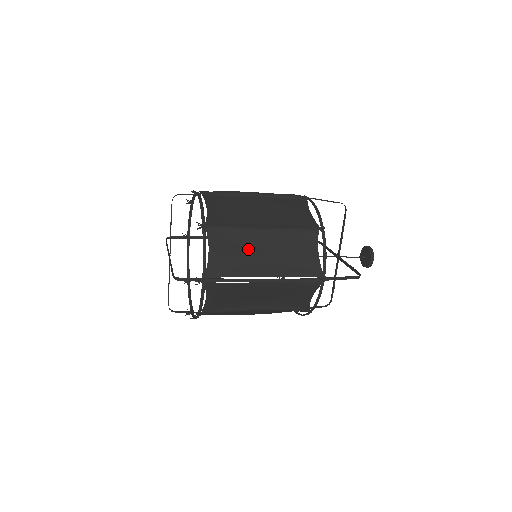
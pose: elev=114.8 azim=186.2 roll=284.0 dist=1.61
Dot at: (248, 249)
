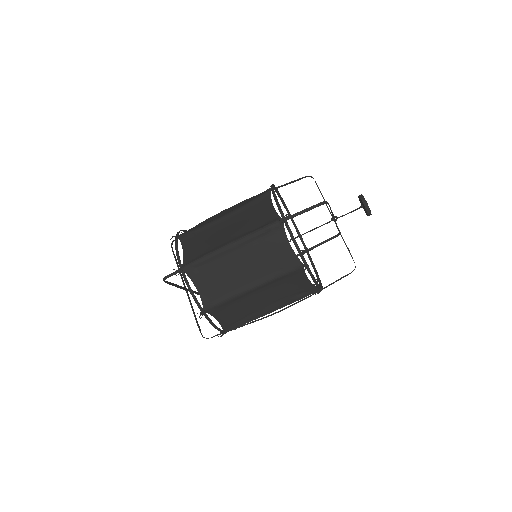
Dot at: (247, 304)
